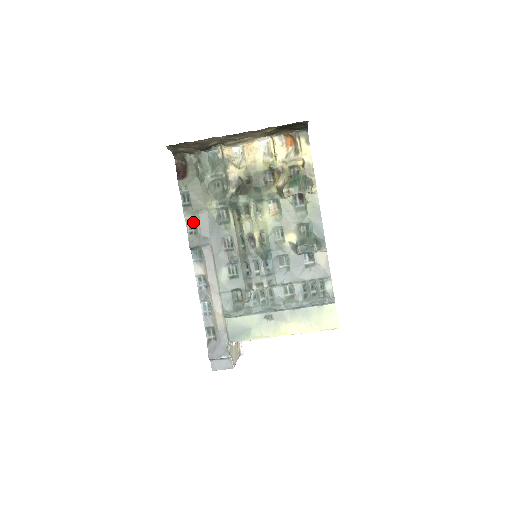
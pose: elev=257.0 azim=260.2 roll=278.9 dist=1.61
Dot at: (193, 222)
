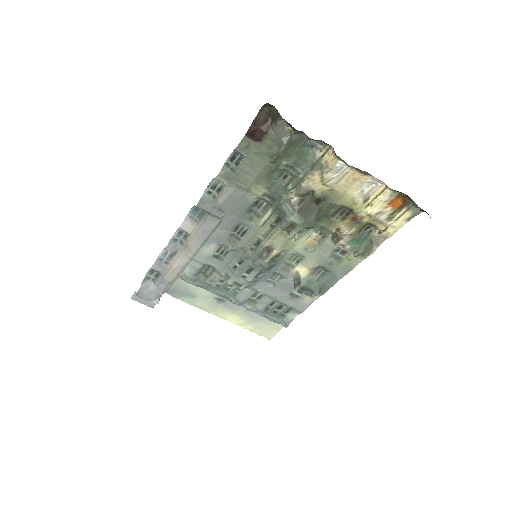
Dot at: (222, 185)
